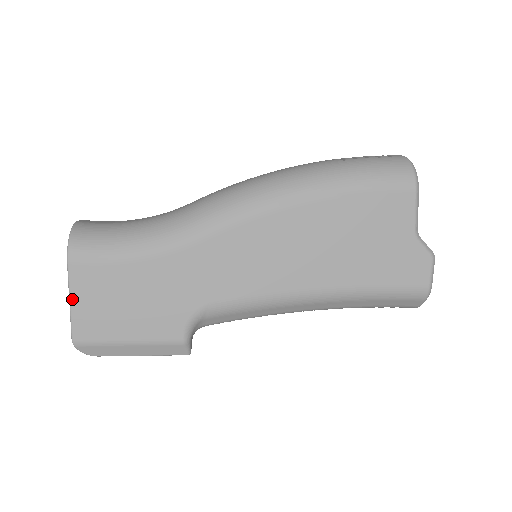
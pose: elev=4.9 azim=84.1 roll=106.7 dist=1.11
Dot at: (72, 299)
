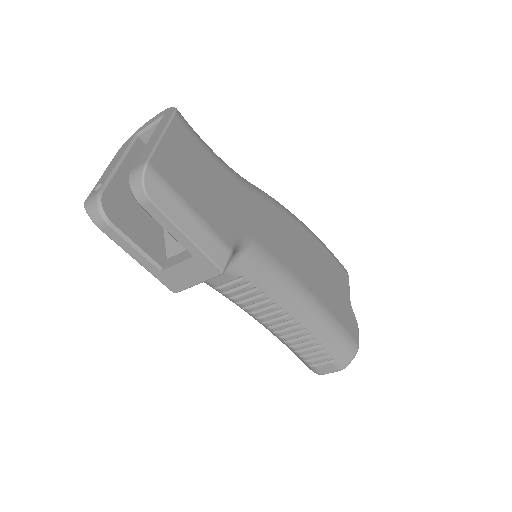
Dot at: (165, 136)
